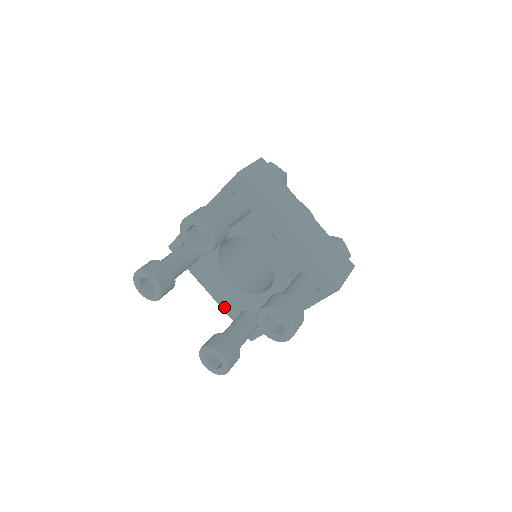
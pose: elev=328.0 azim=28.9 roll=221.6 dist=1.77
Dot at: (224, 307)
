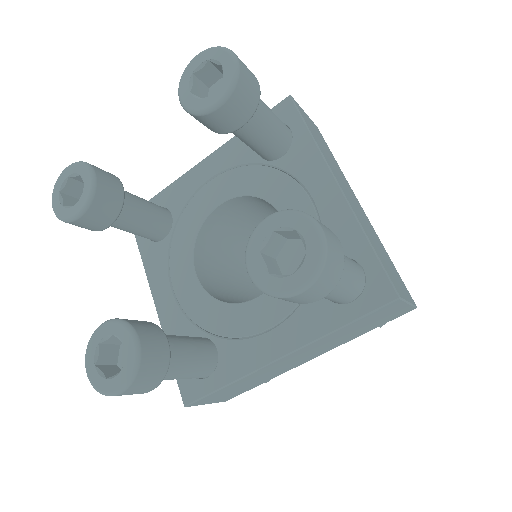
Dot at: (167, 328)
